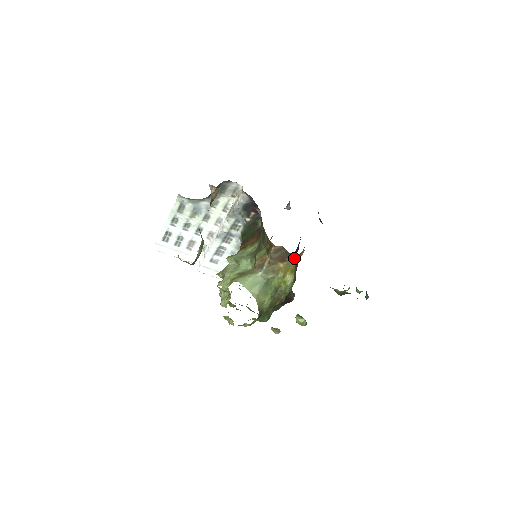
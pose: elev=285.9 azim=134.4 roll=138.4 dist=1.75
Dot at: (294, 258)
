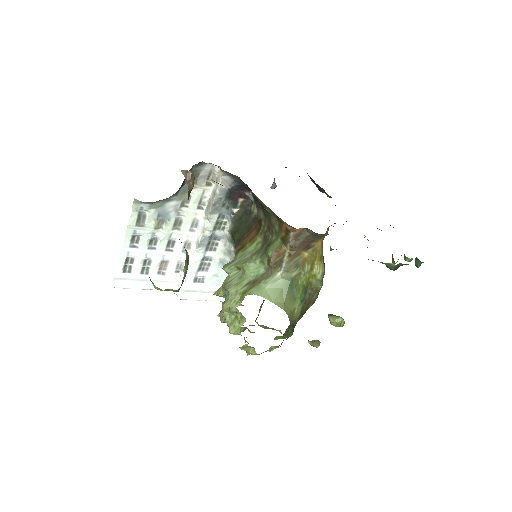
Dot at: (320, 240)
